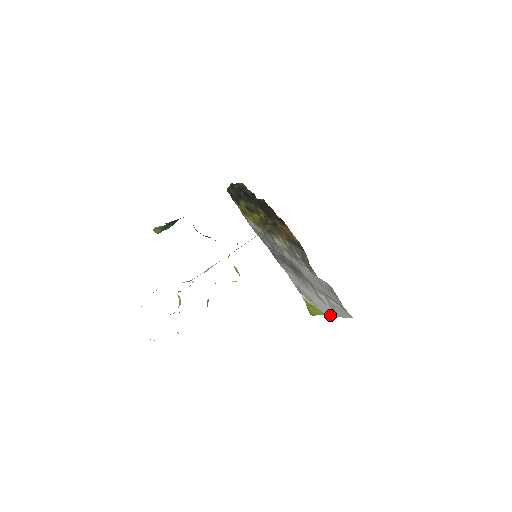
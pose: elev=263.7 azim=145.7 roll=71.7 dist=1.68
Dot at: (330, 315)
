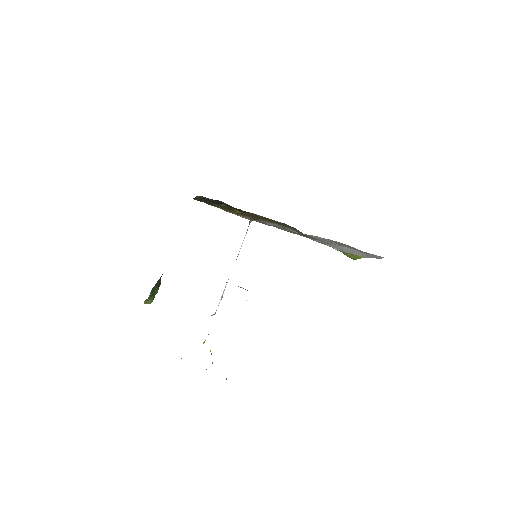
Dot at: (367, 257)
